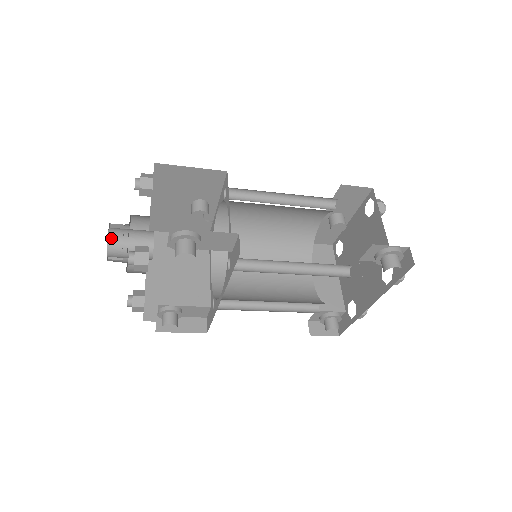
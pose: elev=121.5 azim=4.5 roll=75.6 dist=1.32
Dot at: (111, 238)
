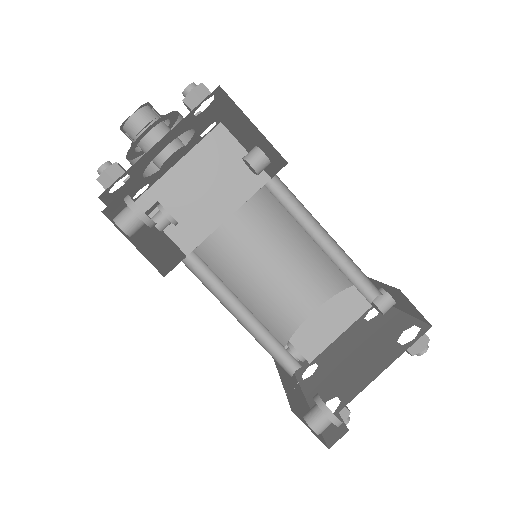
Dot at: (132, 121)
